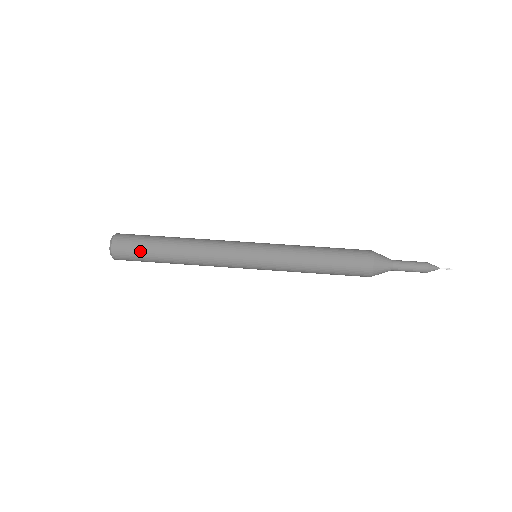
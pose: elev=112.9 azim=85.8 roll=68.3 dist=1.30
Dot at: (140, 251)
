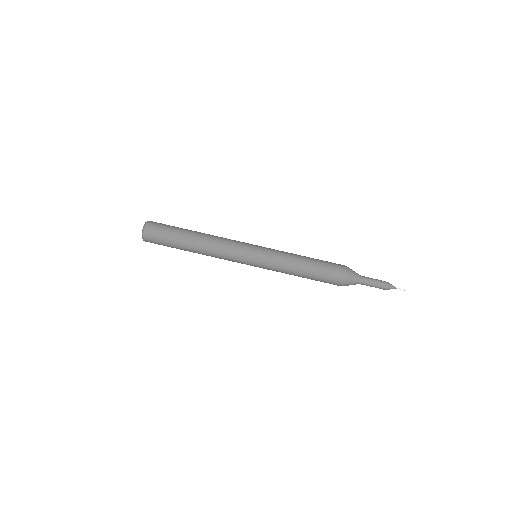
Dot at: (168, 231)
